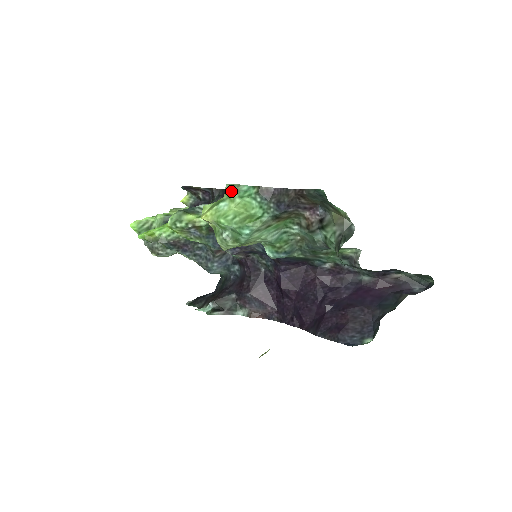
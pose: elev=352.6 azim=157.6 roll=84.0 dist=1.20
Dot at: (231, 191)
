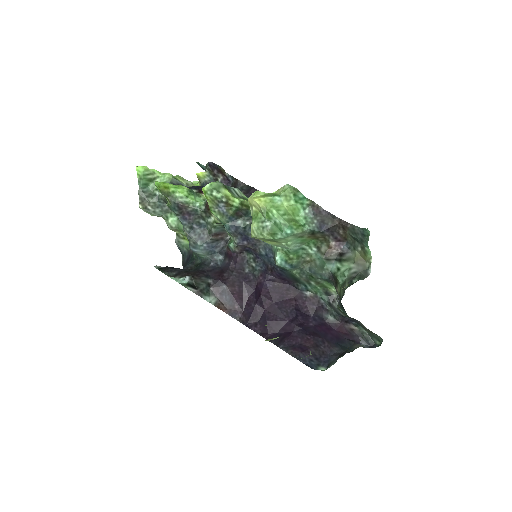
Dot at: (290, 192)
